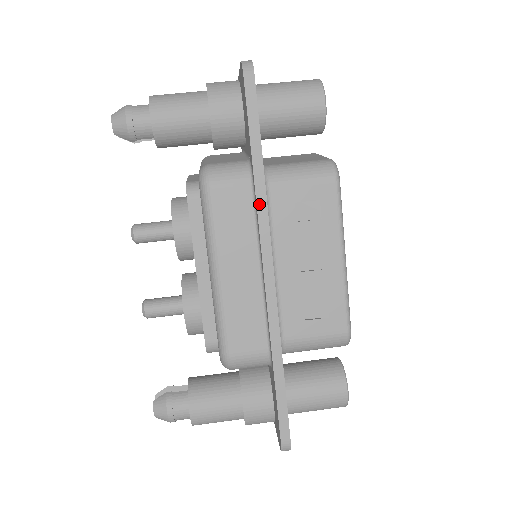
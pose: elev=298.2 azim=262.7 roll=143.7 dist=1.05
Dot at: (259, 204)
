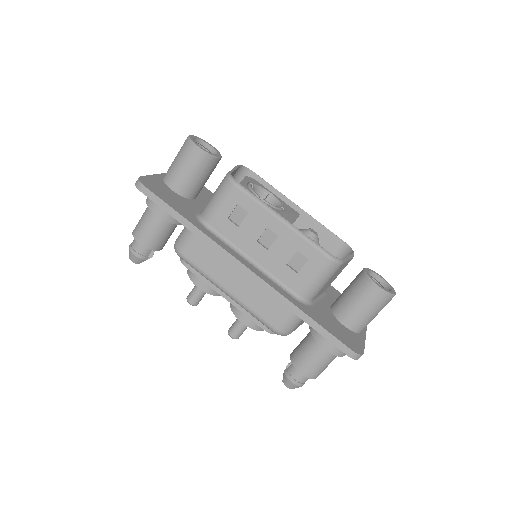
Dot at: (206, 241)
